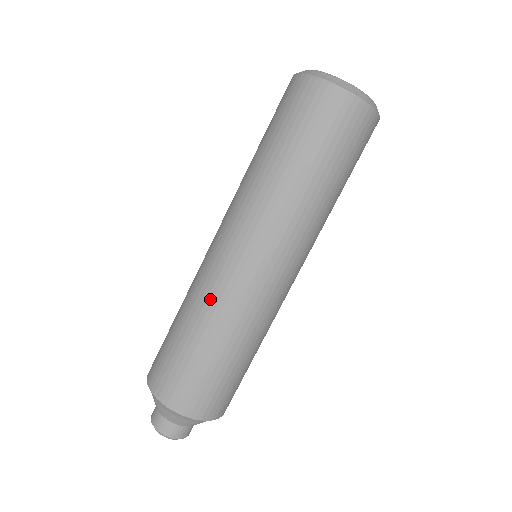
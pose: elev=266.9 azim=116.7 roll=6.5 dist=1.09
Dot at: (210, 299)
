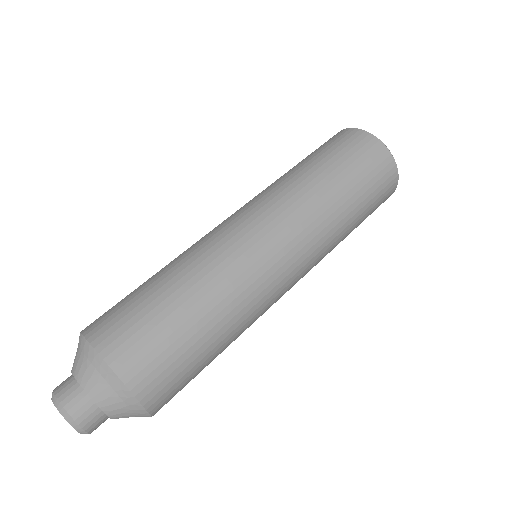
Dot at: (216, 262)
